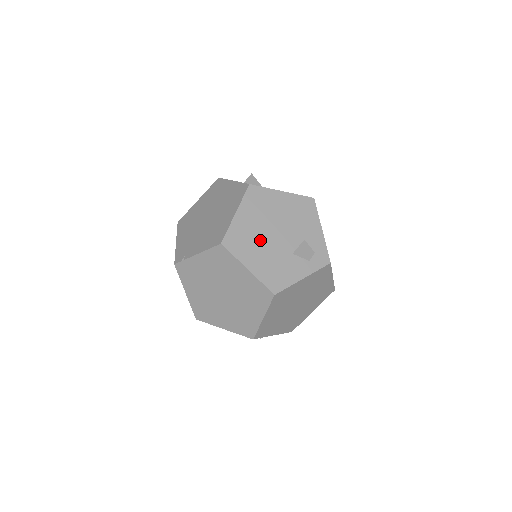
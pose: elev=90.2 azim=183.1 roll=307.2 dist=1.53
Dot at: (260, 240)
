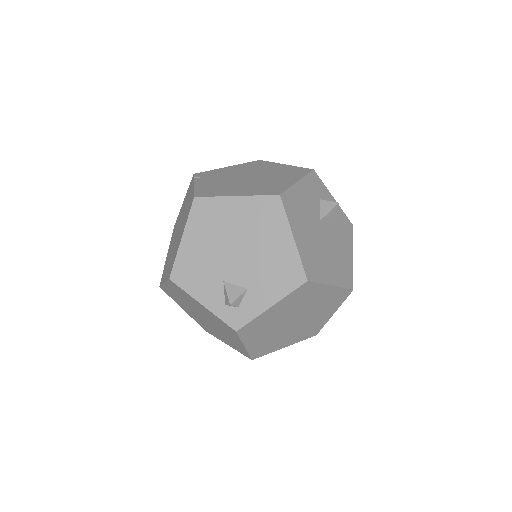
Dot at: (220, 237)
